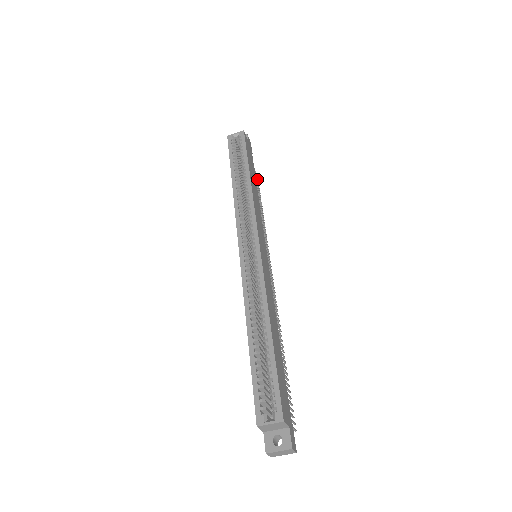
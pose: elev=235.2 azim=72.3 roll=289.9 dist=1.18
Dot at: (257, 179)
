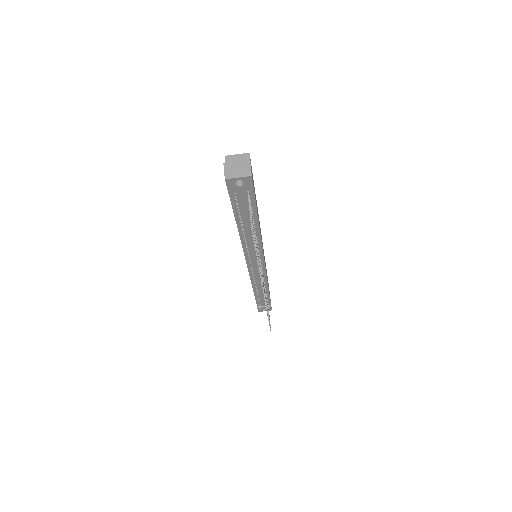
Dot at: occluded
